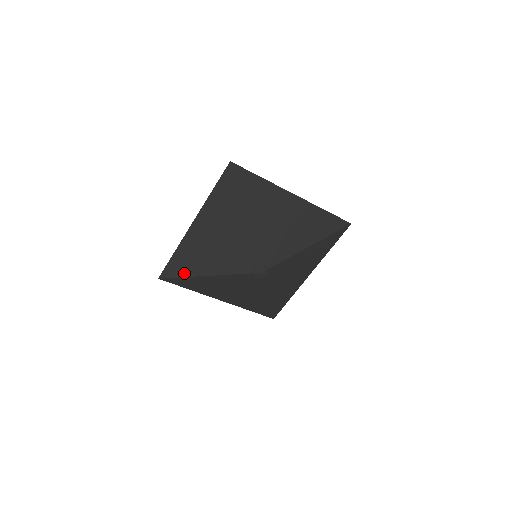
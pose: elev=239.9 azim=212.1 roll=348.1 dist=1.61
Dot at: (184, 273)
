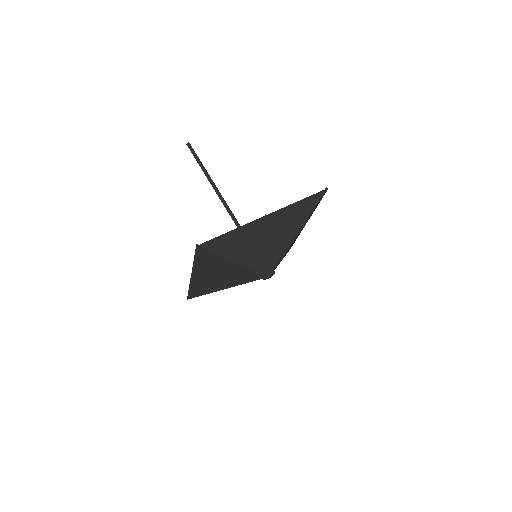
Dot at: (205, 293)
